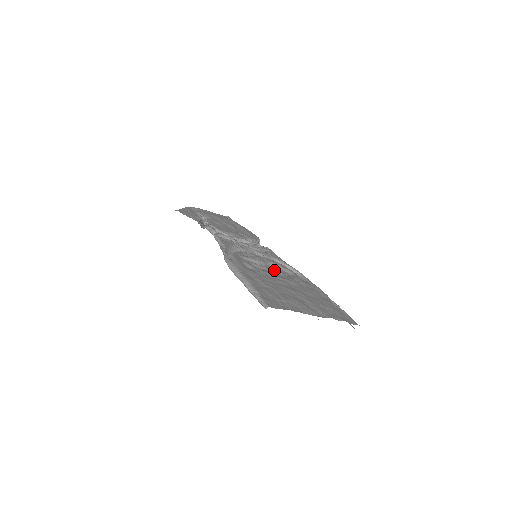
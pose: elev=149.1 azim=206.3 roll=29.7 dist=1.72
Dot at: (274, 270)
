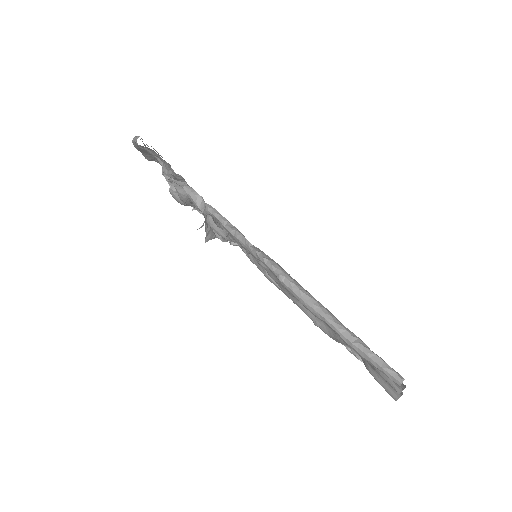
Dot at: occluded
